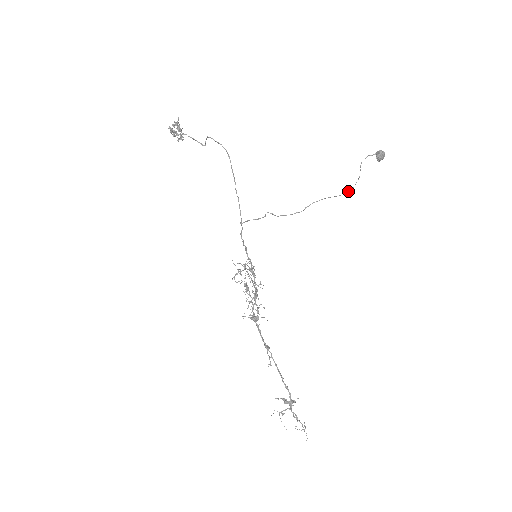
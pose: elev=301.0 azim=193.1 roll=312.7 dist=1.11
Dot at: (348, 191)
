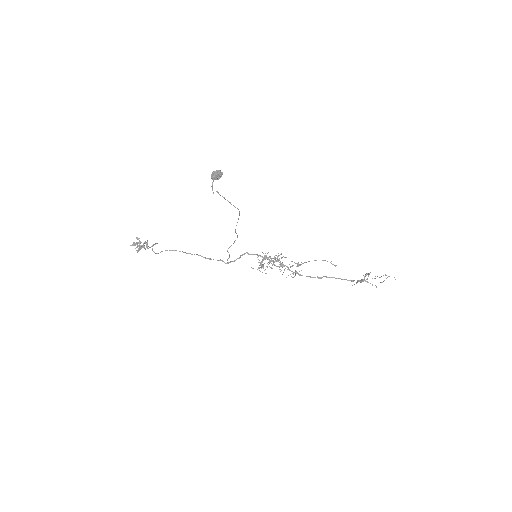
Dot at: occluded
